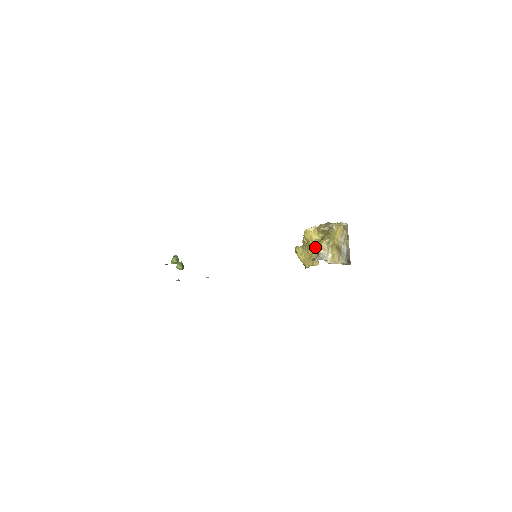
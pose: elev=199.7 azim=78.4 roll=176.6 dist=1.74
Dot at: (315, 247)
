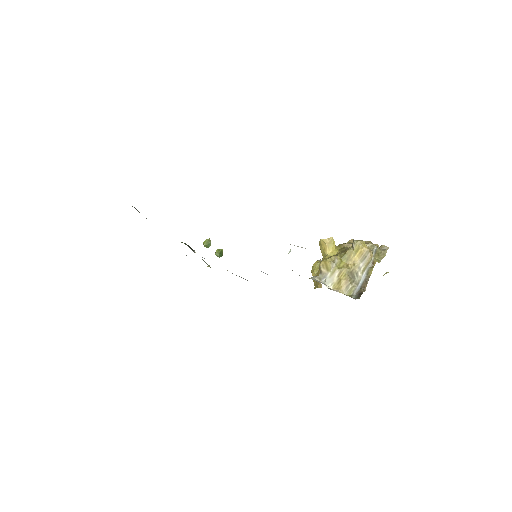
Dot at: occluded
